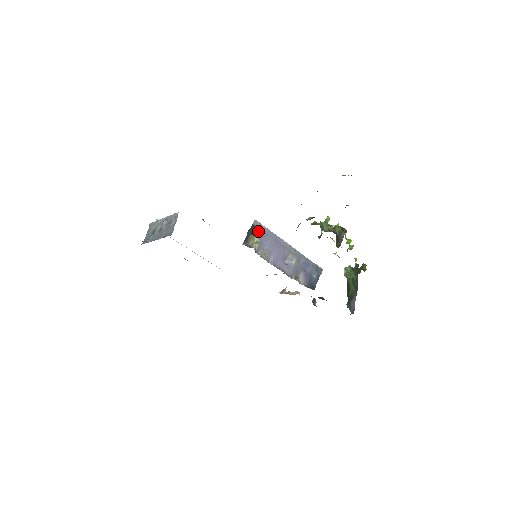
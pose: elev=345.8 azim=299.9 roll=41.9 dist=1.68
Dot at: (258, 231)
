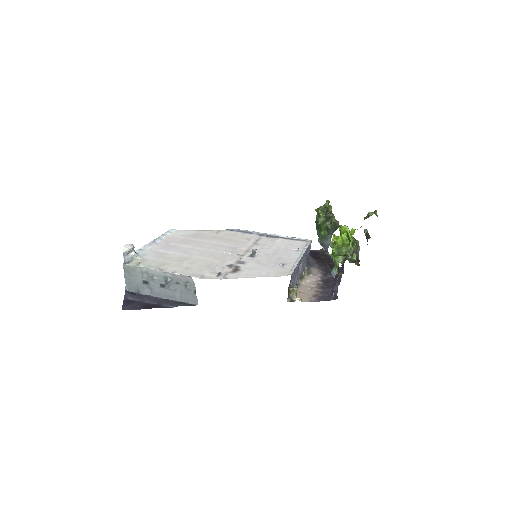
Dot at: (292, 278)
